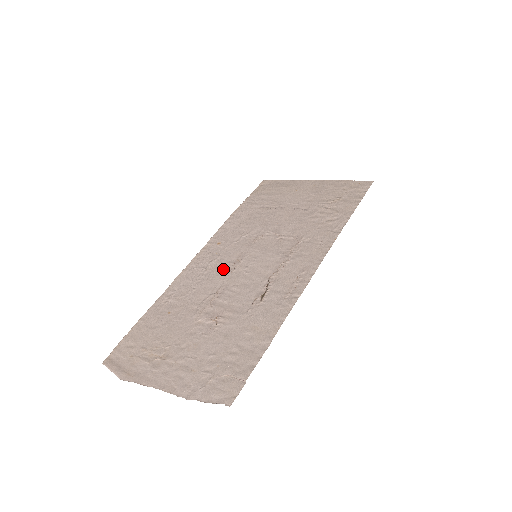
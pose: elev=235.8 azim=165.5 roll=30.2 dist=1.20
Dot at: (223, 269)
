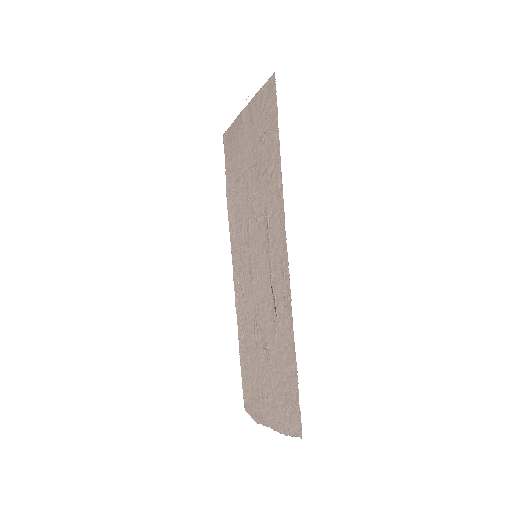
Dot at: (248, 284)
